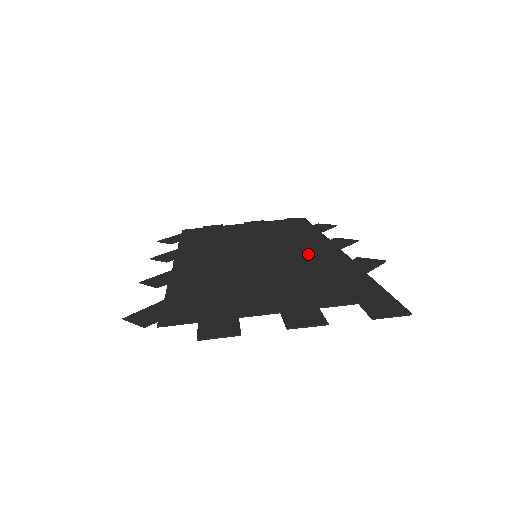
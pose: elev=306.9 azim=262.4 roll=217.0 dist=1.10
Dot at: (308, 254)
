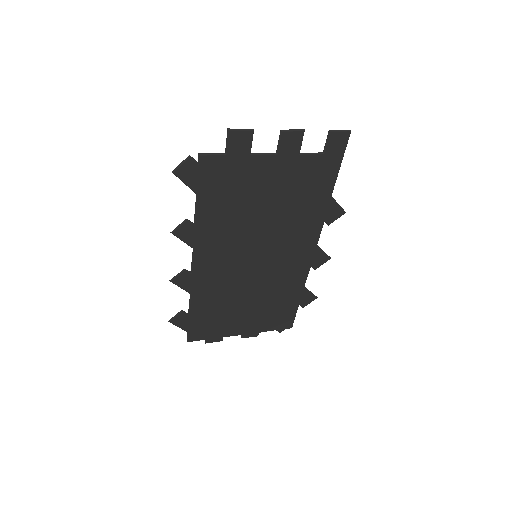
Dot at: (294, 243)
